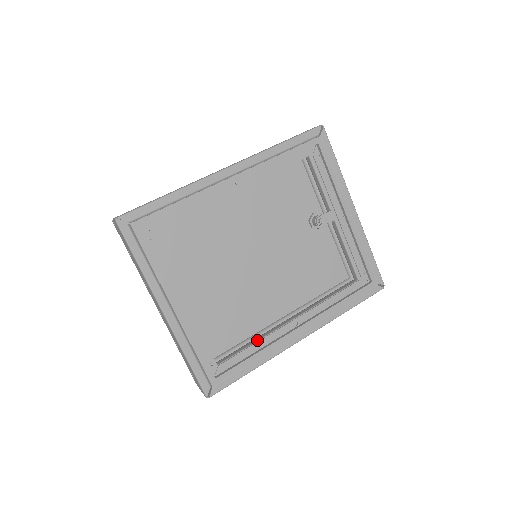
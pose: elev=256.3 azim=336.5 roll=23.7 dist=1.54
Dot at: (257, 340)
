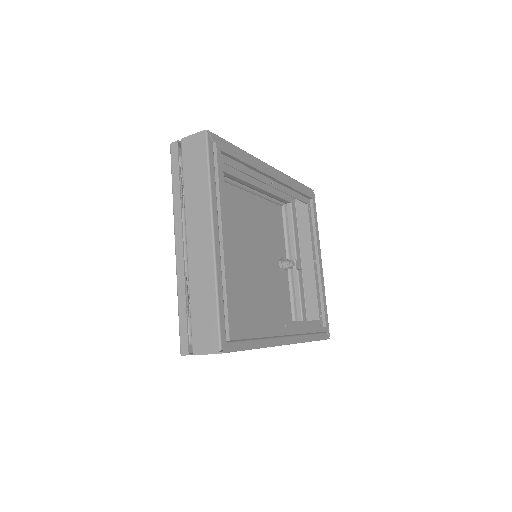
Dot at: occluded
